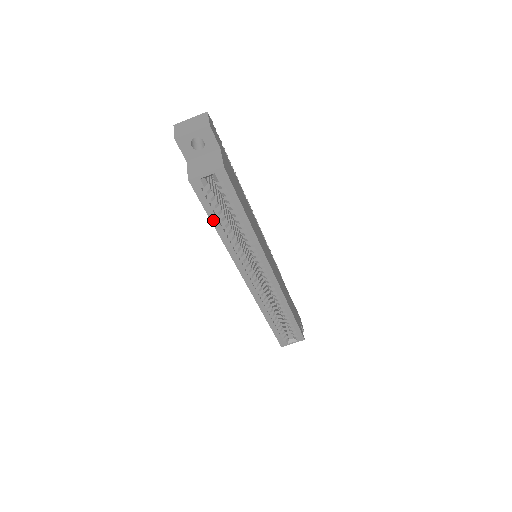
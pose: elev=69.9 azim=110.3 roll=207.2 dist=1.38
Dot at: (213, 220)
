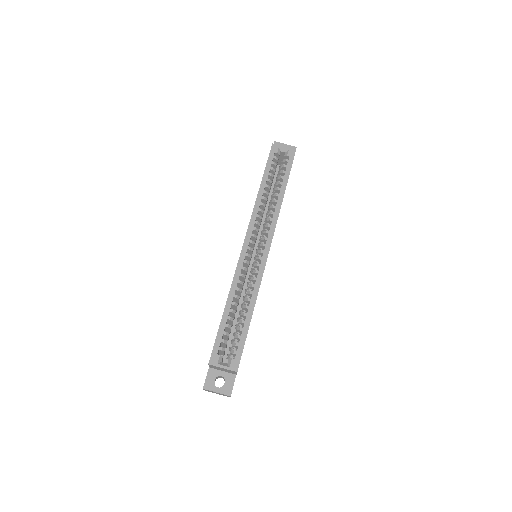
Dot at: (265, 176)
